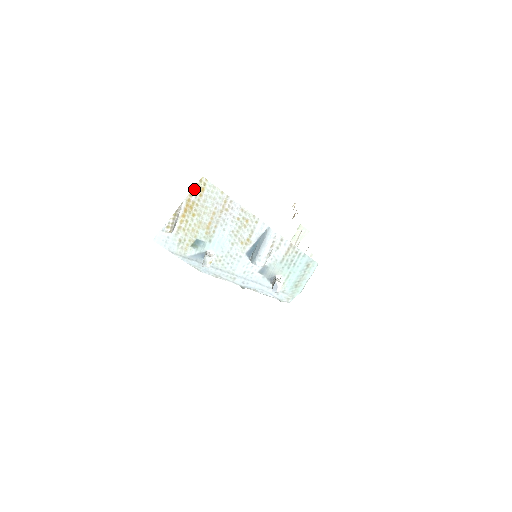
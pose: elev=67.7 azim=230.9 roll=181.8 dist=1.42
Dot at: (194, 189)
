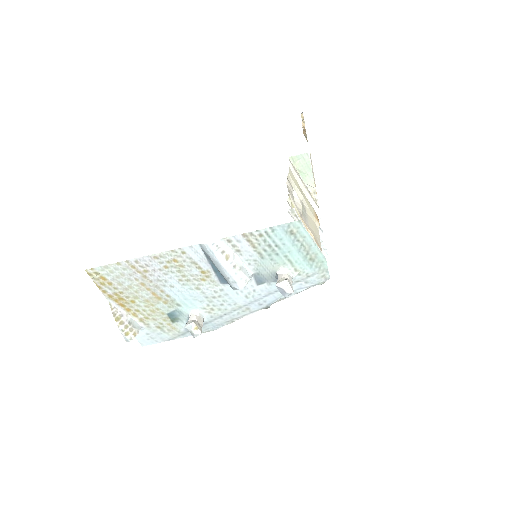
Dot at: (98, 285)
